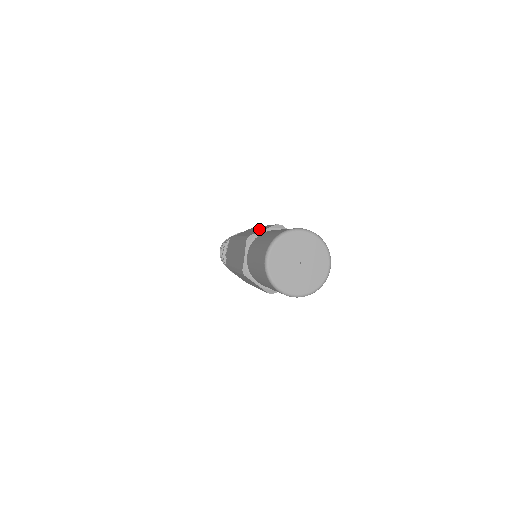
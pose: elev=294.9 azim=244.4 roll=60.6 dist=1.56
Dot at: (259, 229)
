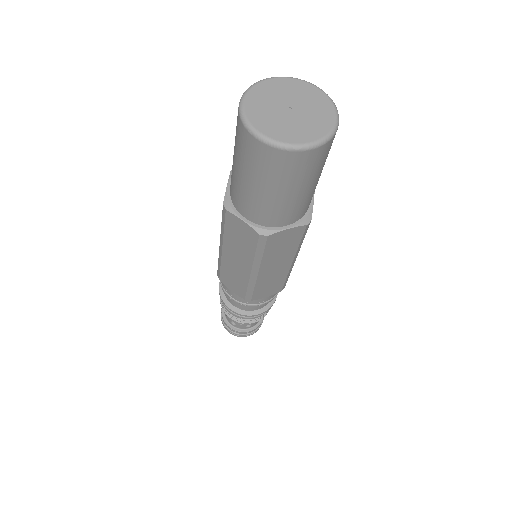
Dot at: occluded
